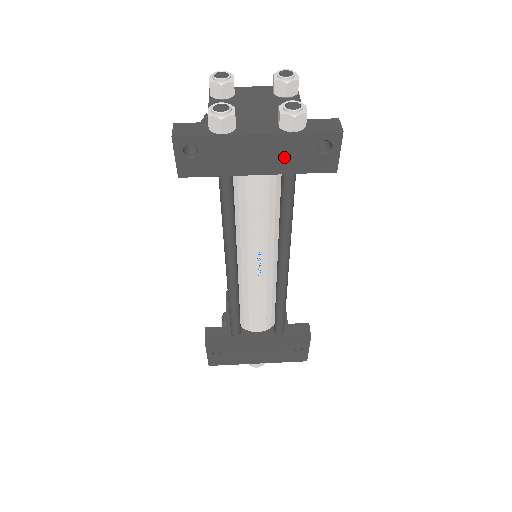
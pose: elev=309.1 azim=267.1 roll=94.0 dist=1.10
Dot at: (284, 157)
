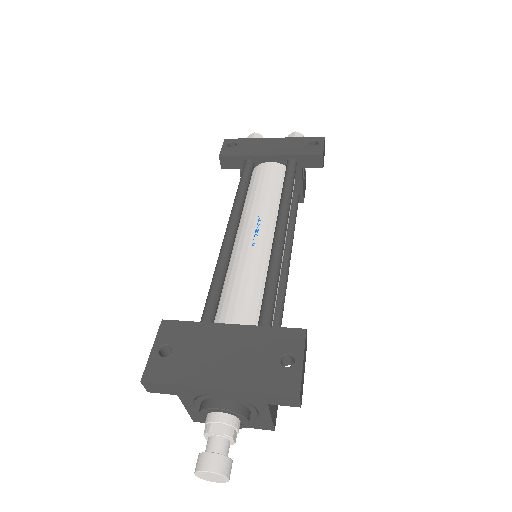
Dot at: (288, 148)
